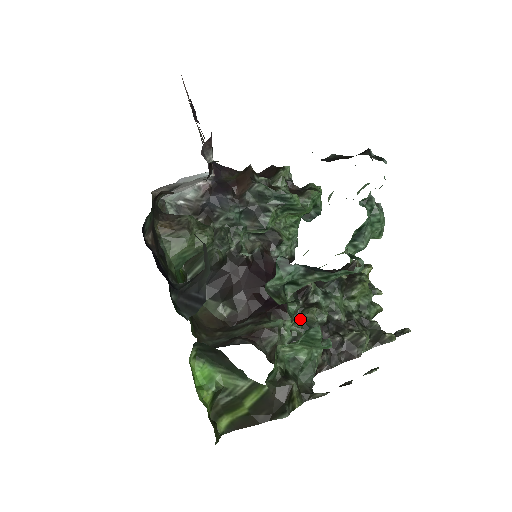
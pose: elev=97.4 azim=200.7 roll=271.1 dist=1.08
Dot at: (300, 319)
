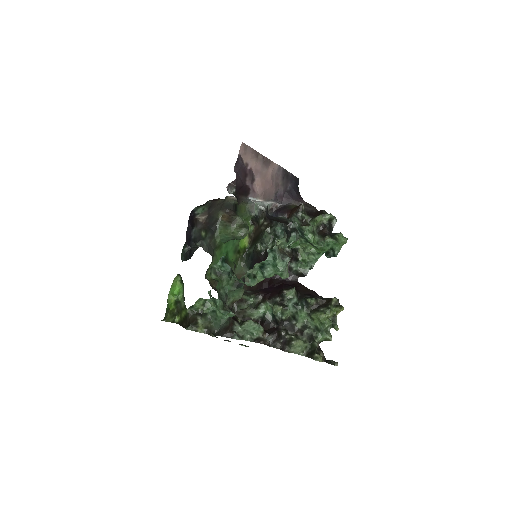
Dot at: (271, 308)
